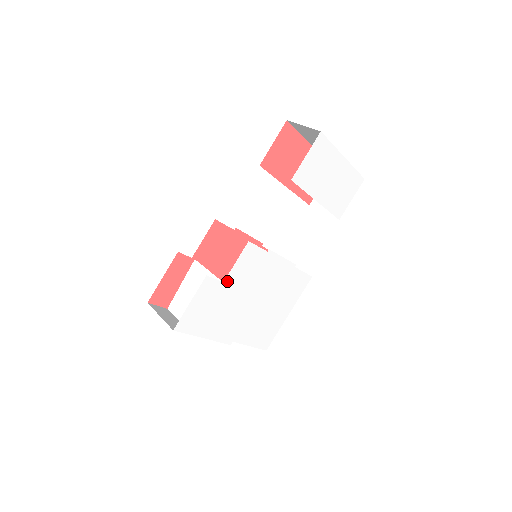
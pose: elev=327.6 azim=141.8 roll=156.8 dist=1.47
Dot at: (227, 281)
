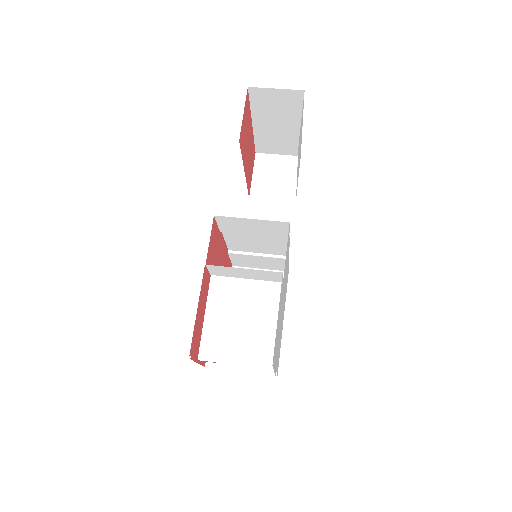
Dot at: (283, 281)
